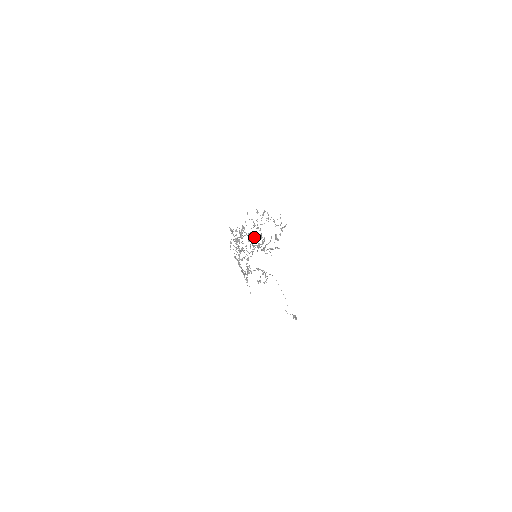
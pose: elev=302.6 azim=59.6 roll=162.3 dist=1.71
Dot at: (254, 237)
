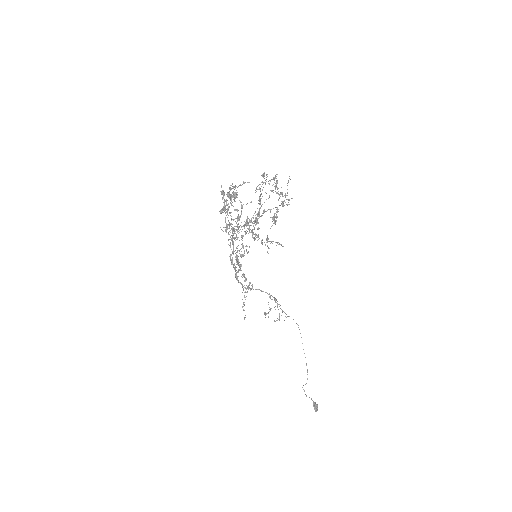
Dot at: (240, 201)
